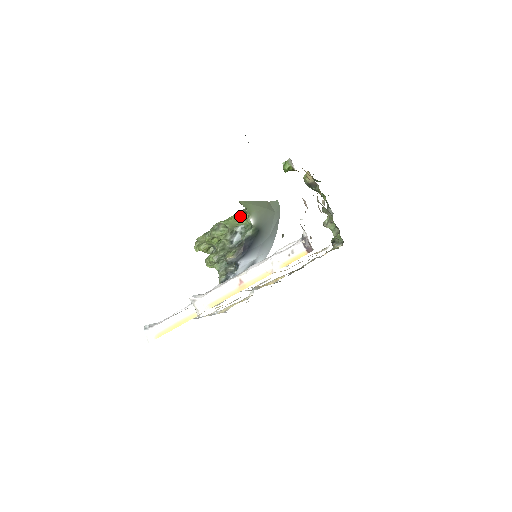
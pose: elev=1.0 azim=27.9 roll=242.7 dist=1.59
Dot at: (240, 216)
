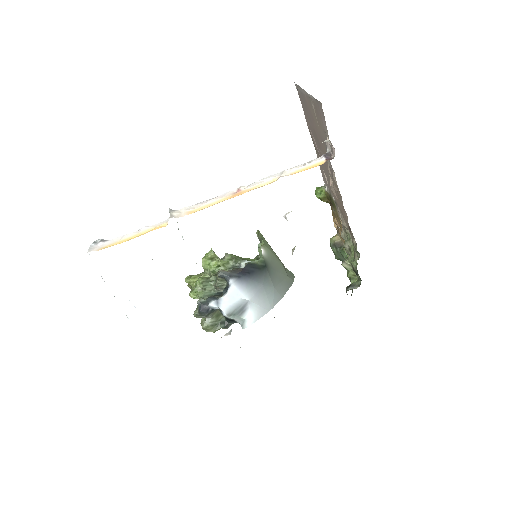
Dot at: occluded
